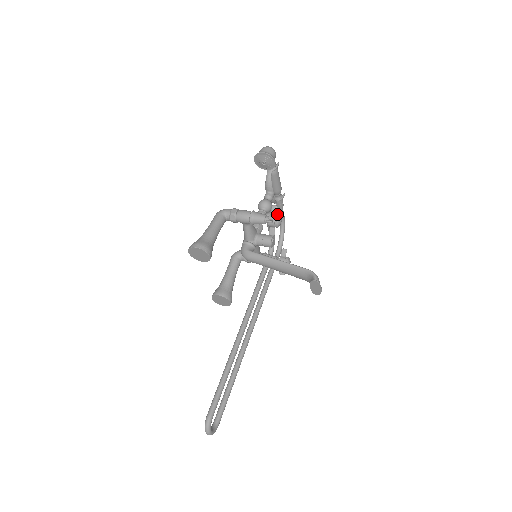
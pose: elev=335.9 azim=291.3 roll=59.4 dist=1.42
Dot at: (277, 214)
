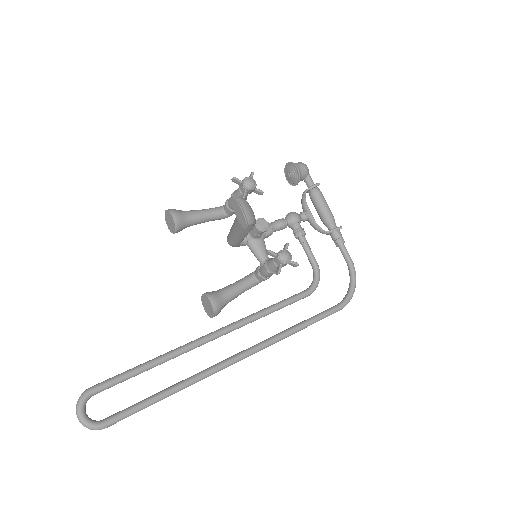
Dot at: (251, 178)
